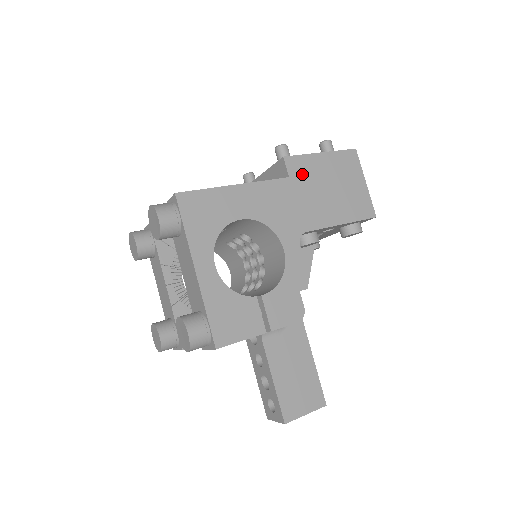
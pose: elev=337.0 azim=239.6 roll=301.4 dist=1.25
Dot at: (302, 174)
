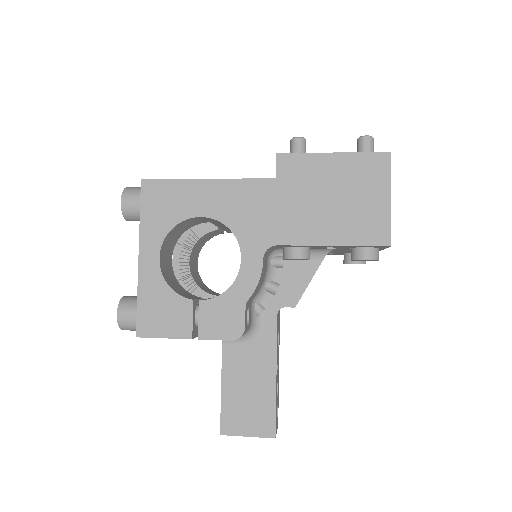
Dot at: (295, 177)
